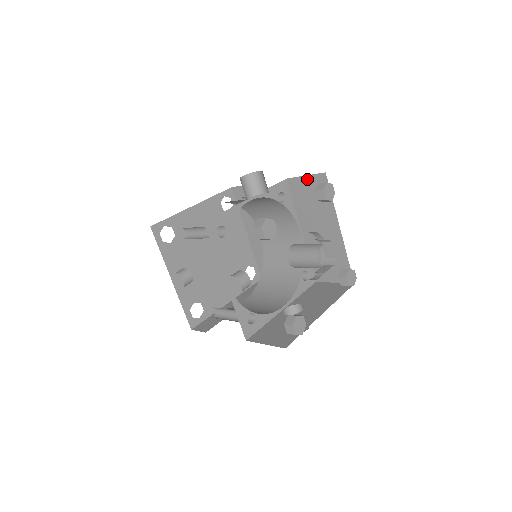
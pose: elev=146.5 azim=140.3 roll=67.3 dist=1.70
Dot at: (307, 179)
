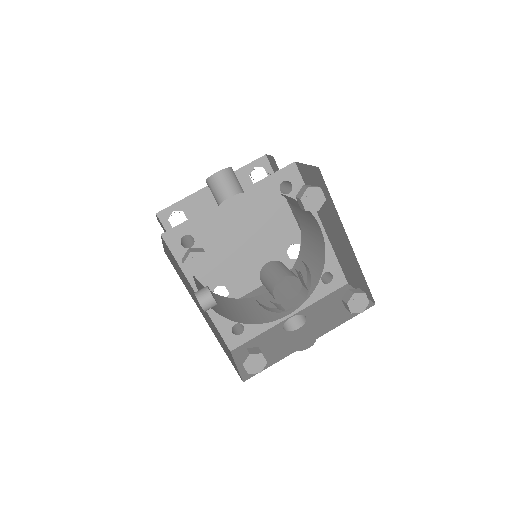
Dot at: (308, 169)
